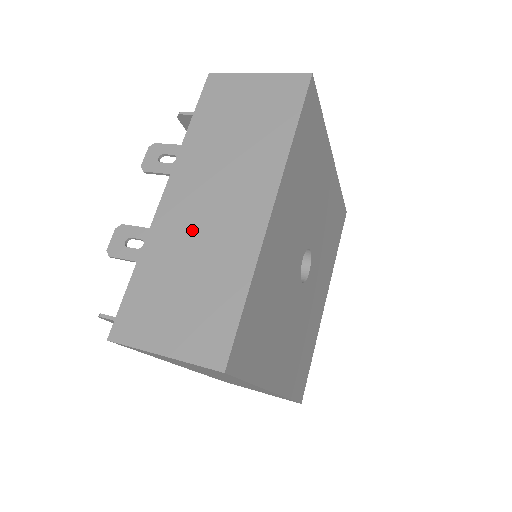
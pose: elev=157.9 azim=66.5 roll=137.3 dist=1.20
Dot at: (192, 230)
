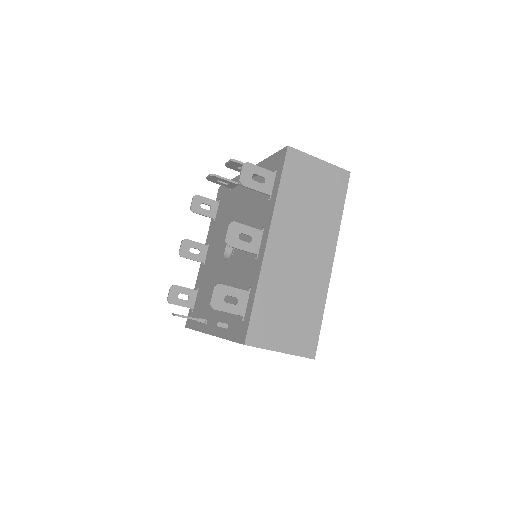
Dot at: occluded
